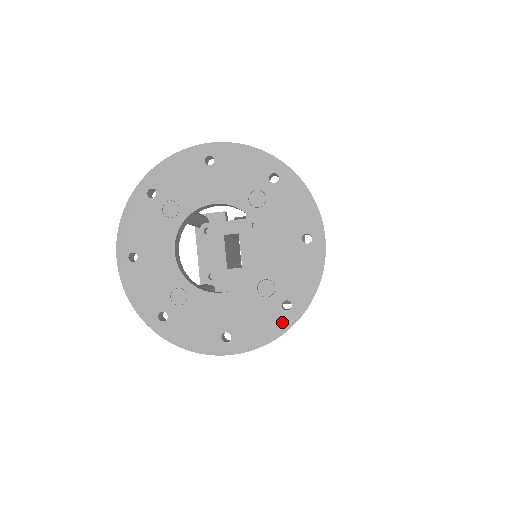
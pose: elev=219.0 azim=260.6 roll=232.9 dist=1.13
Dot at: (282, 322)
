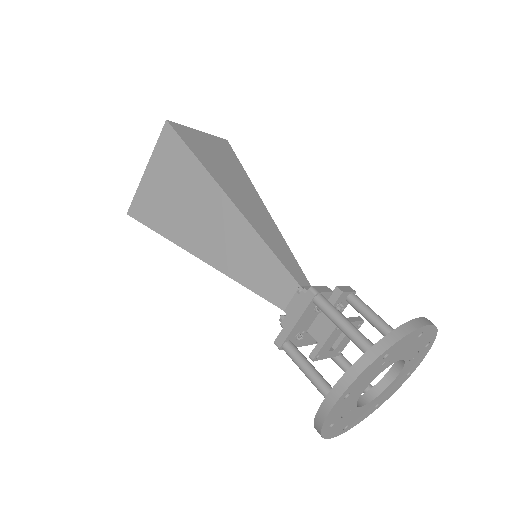
Dot at: (369, 414)
